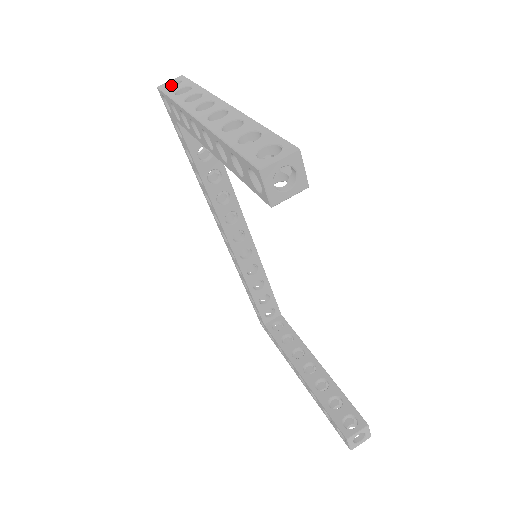
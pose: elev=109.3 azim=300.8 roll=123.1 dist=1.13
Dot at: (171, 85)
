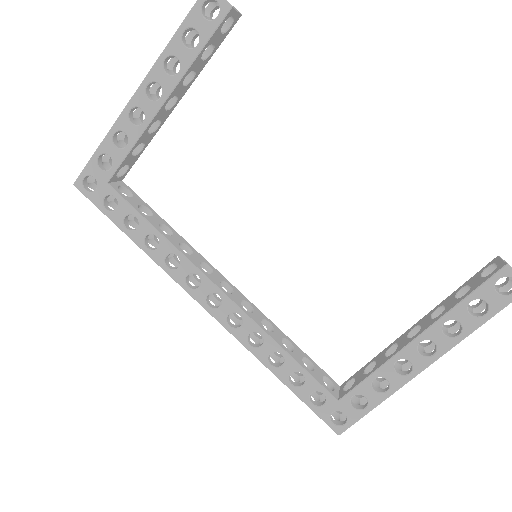
Dot at: occluded
